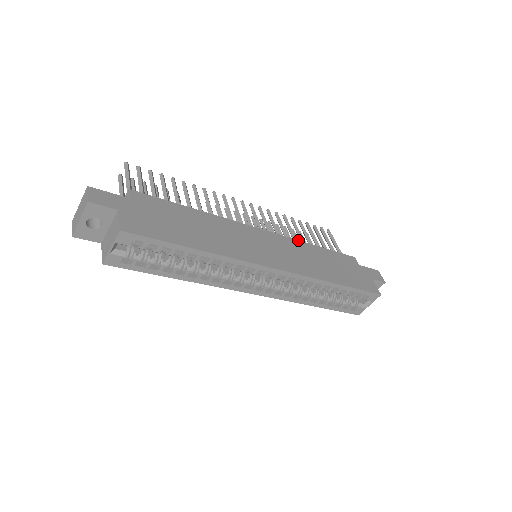
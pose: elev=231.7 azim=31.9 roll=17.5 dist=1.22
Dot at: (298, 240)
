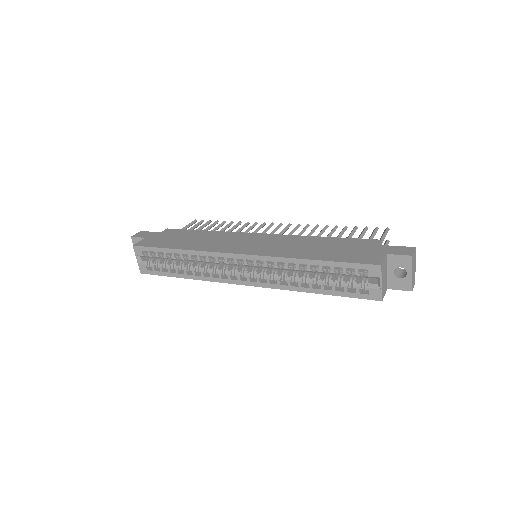
Dot at: (301, 236)
